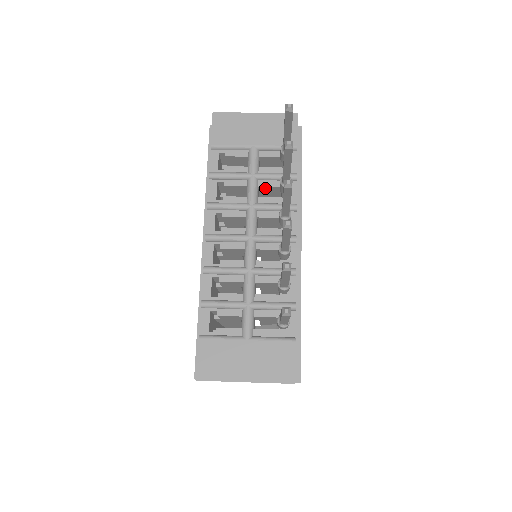
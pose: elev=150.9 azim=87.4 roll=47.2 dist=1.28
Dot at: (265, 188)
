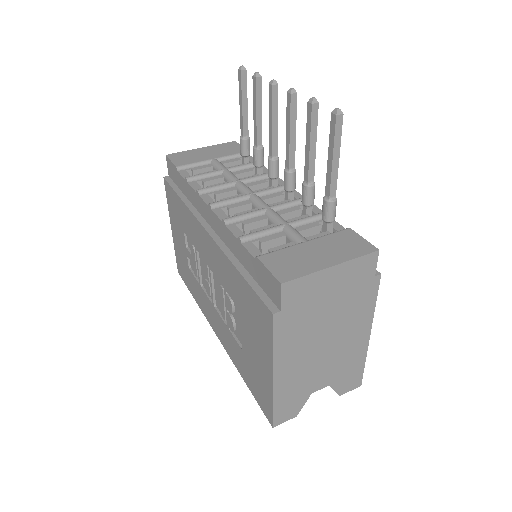
Dot at: (240, 177)
